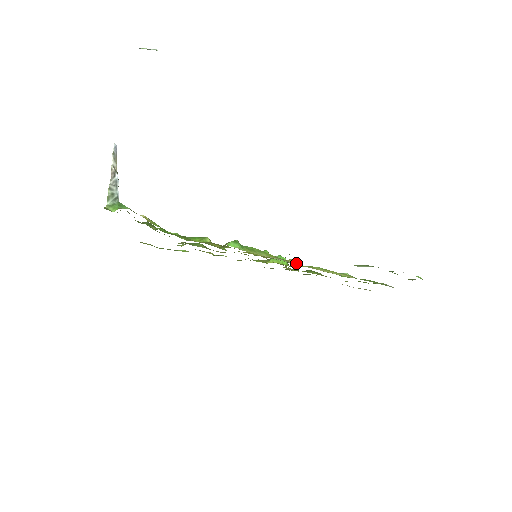
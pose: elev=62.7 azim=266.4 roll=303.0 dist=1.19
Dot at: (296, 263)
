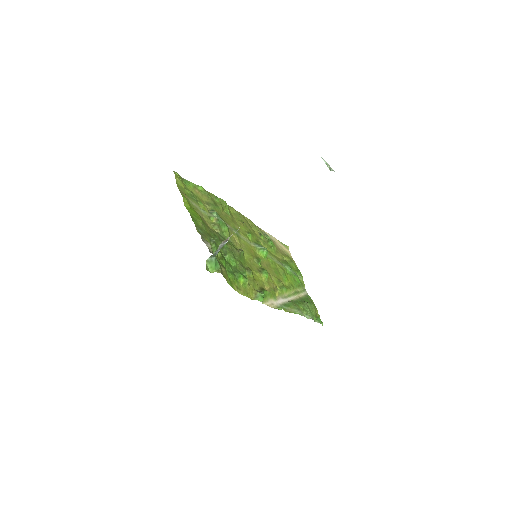
Dot at: (278, 295)
